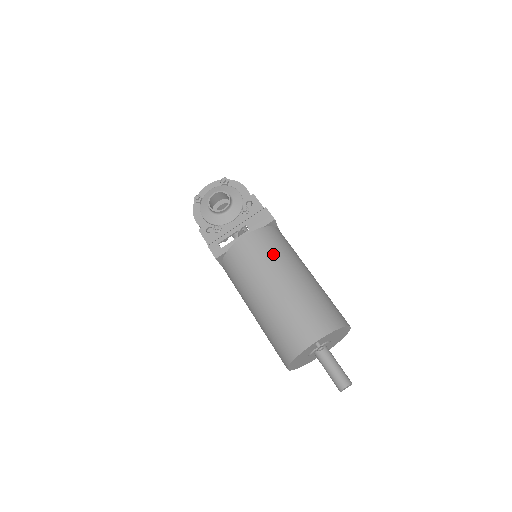
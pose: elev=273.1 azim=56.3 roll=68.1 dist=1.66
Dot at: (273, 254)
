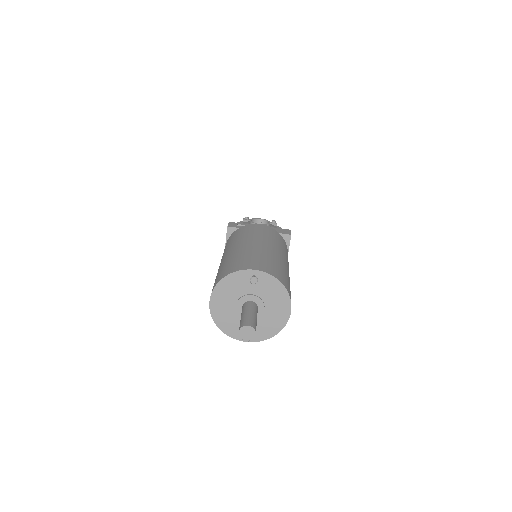
Dot at: (272, 238)
